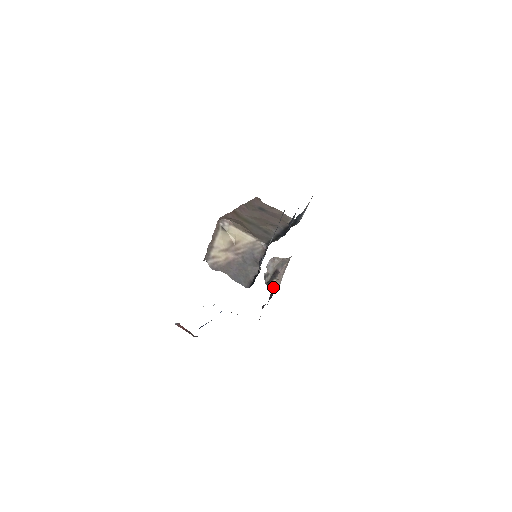
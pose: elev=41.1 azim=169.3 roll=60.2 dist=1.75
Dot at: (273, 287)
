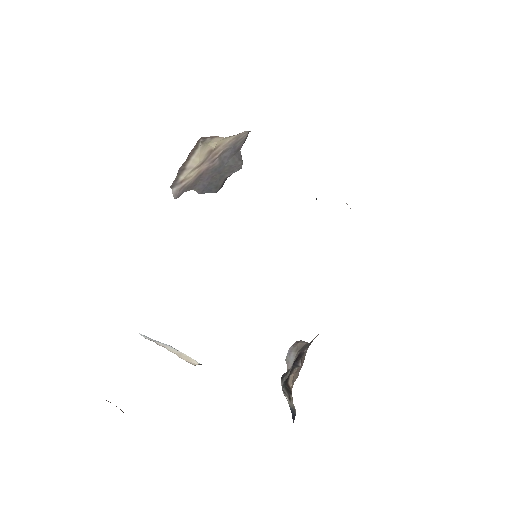
Dot at: (292, 379)
